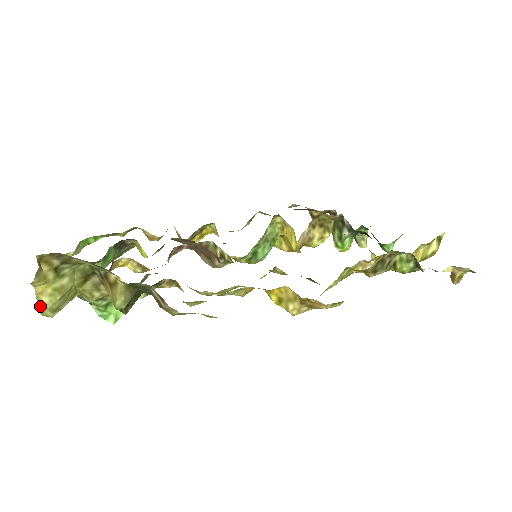
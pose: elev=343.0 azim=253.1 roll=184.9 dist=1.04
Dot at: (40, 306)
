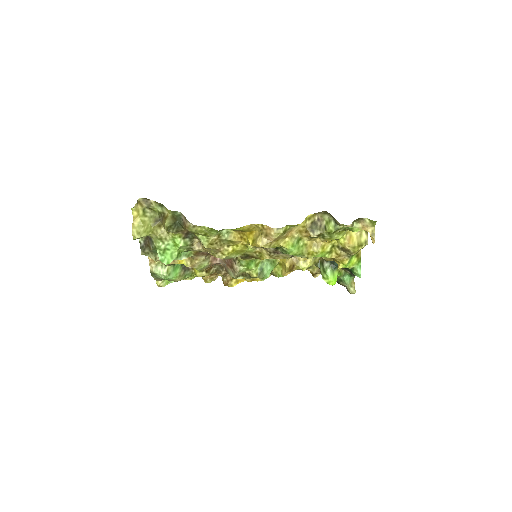
Dot at: (133, 228)
